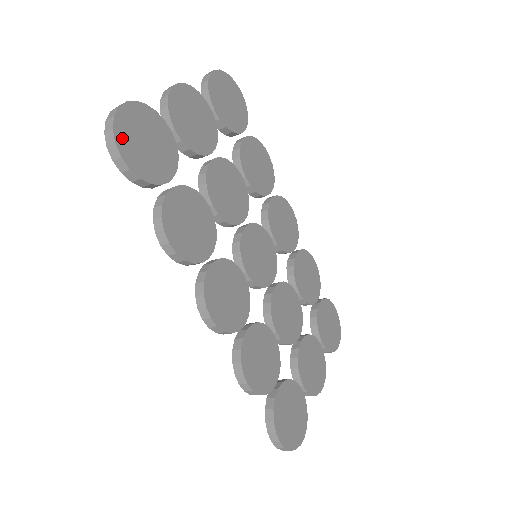
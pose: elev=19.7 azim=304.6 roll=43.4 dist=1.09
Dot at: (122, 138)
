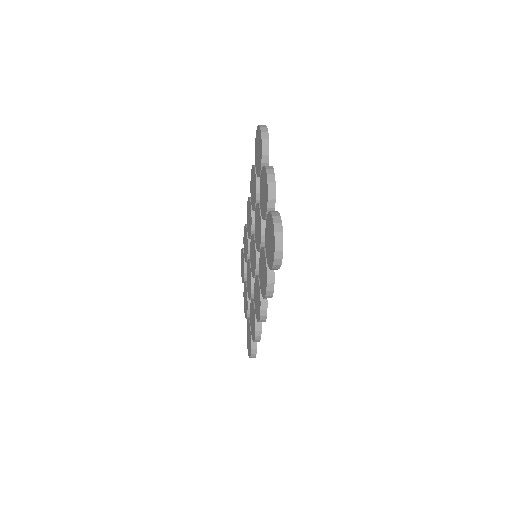
Dot at: (282, 252)
